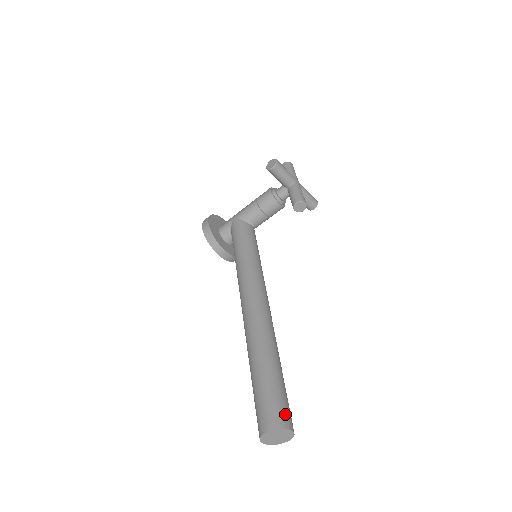
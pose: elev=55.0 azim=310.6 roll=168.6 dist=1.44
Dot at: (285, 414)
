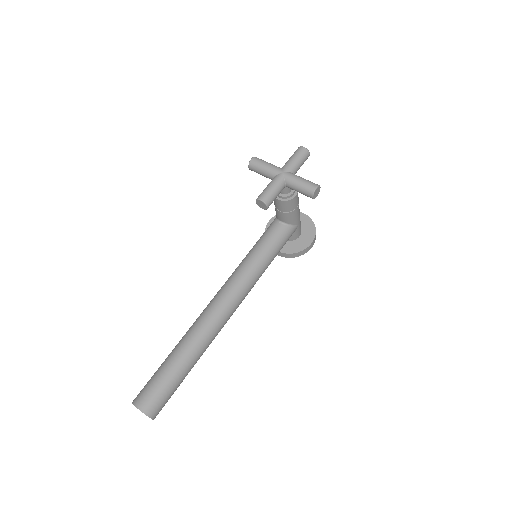
Dot at: (144, 396)
